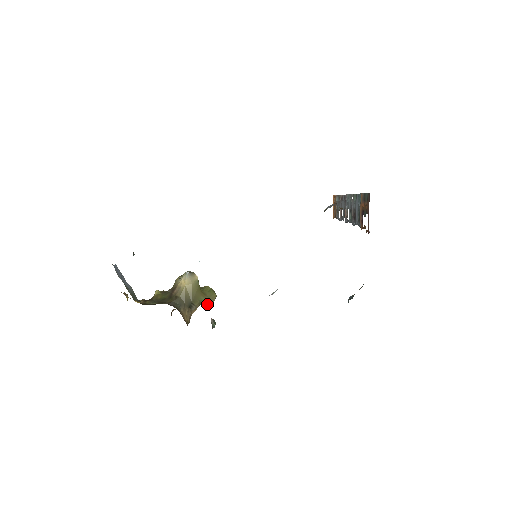
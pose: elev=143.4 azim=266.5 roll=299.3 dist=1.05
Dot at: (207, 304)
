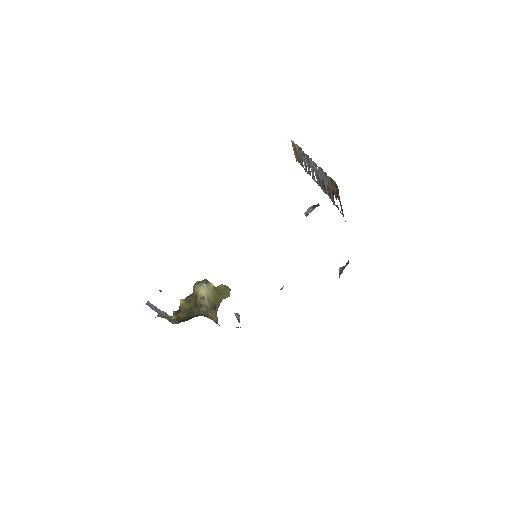
Dot at: (225, 298)
